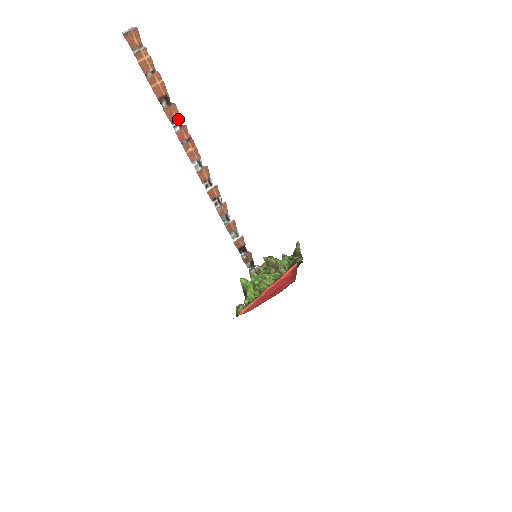
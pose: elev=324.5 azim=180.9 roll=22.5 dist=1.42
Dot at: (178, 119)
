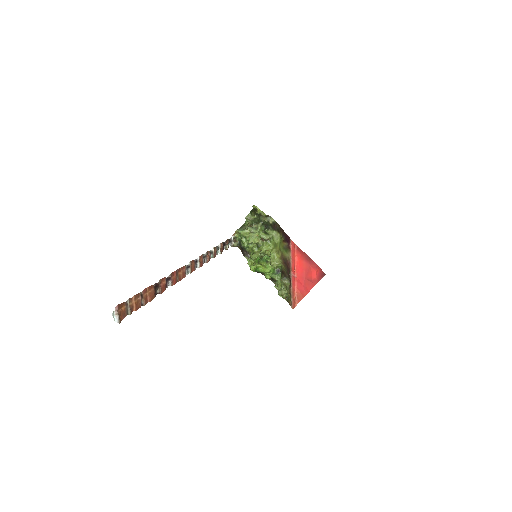
Dot at: (165, 279)
